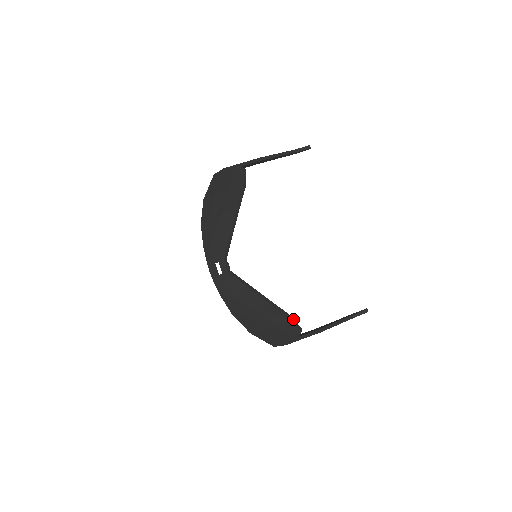
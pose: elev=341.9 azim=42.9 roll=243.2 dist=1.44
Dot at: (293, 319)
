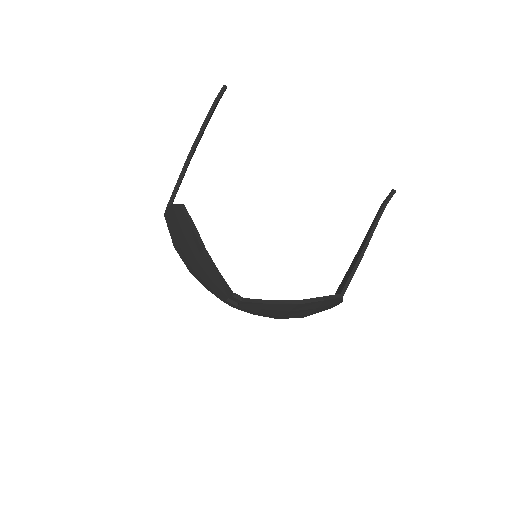
Dot at: (326, 296)
